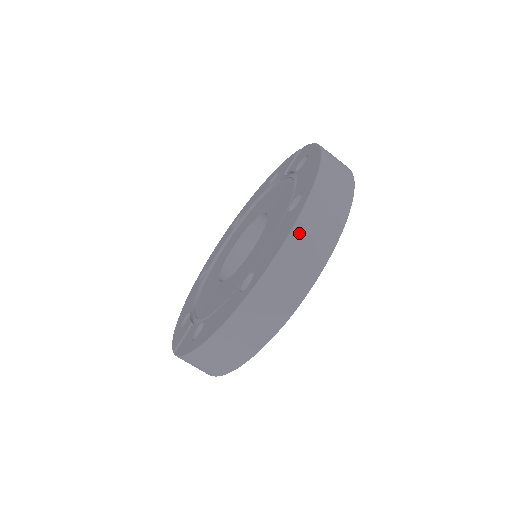
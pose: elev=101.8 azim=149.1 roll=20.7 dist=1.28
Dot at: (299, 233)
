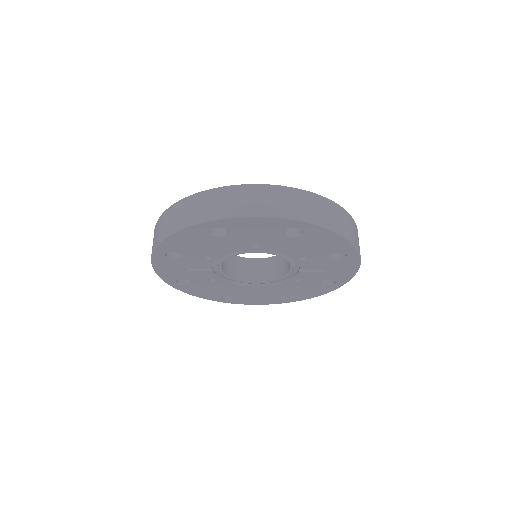
Dot at: (266, 189)
